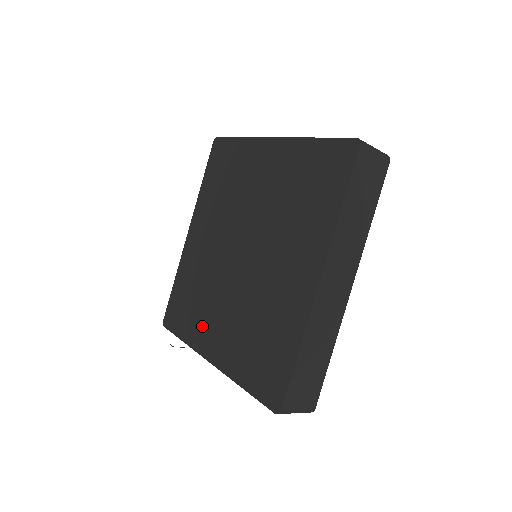
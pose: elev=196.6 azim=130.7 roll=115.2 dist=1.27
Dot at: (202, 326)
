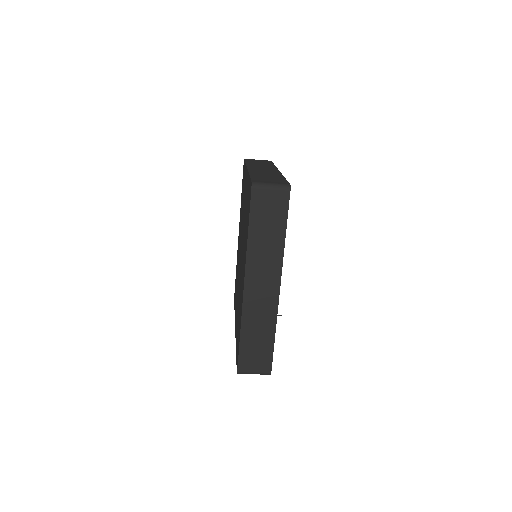
Dot at: occluded
